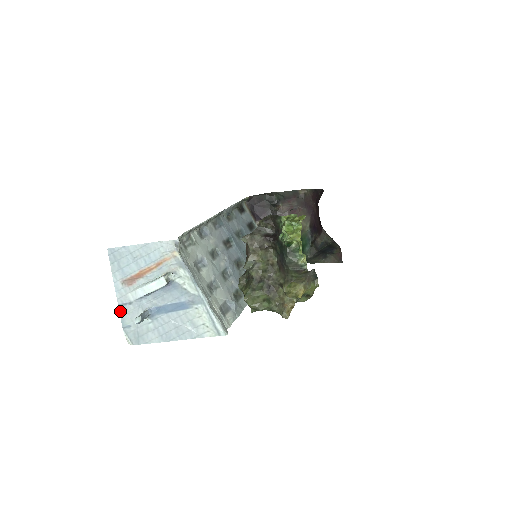
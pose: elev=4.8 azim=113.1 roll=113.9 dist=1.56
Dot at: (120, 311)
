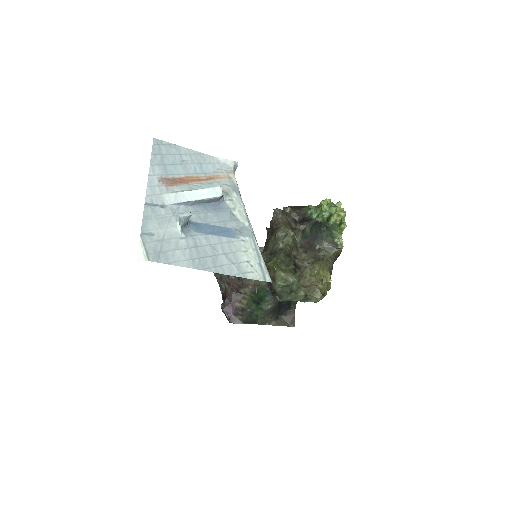
Dot at: (145, 211)
